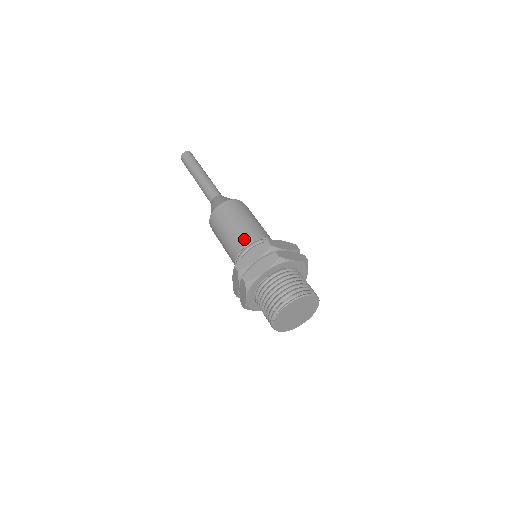
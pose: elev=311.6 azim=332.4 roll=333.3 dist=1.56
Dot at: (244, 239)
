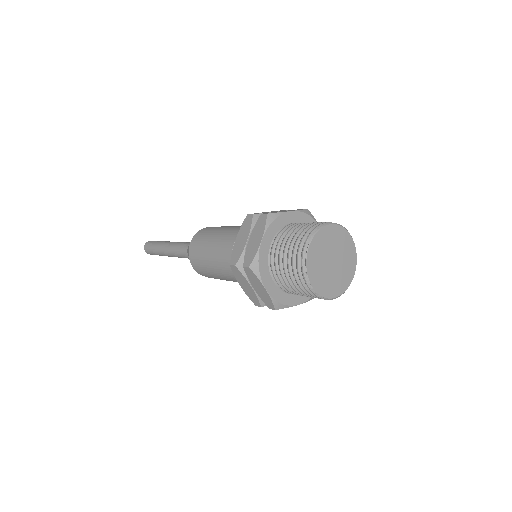
Dot at: occluded
